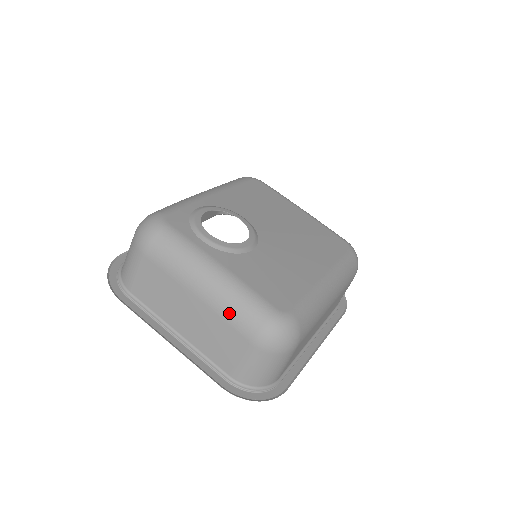
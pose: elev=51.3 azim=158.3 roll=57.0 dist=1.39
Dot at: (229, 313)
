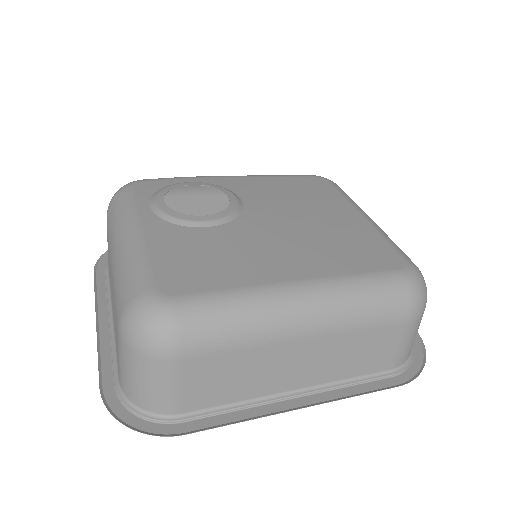
Dot at: (116, 285)
